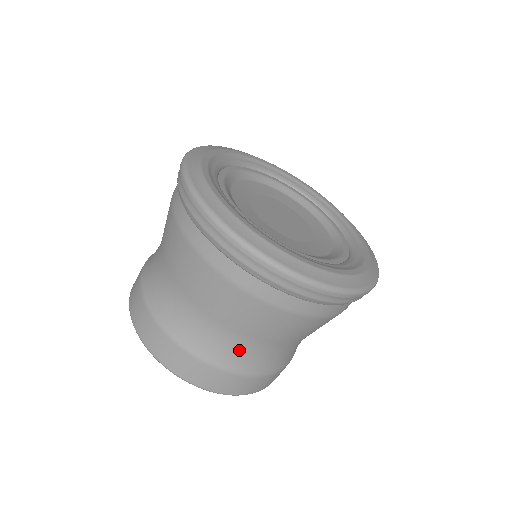
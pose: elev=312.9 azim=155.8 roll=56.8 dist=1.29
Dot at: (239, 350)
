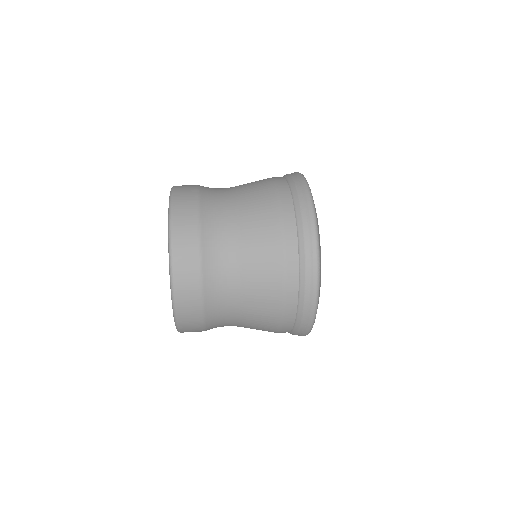
Dot at: (224, 294)
